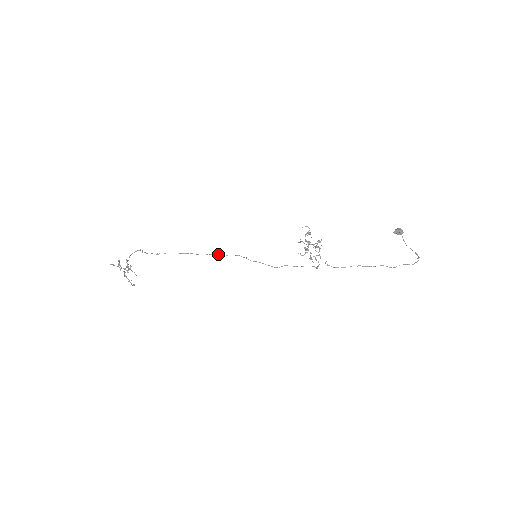
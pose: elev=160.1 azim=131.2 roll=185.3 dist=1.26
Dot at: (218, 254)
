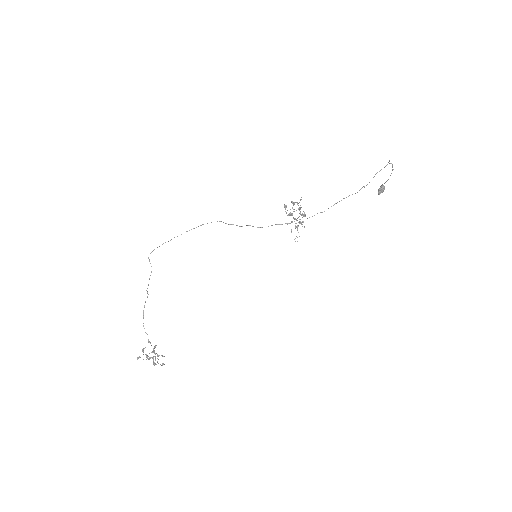
Dot at: occluded
